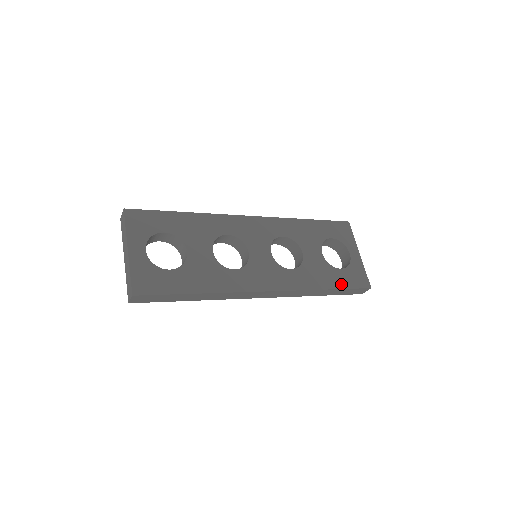
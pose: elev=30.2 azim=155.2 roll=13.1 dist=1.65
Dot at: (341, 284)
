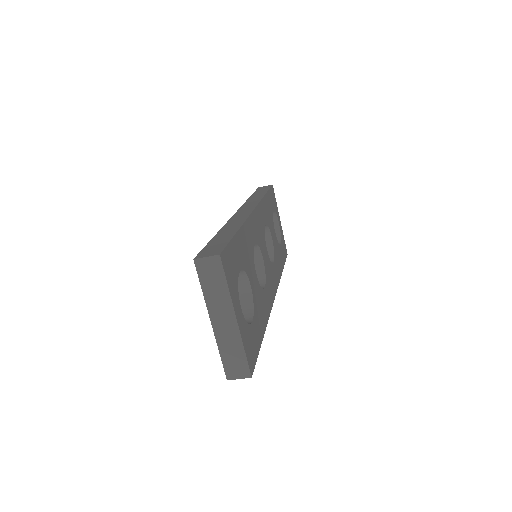
Dot at: (283, 261)
